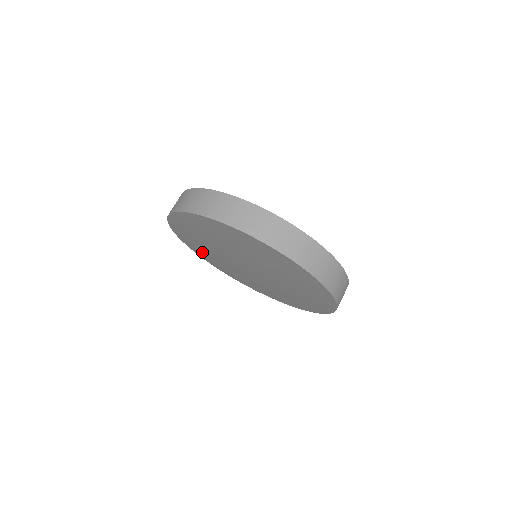
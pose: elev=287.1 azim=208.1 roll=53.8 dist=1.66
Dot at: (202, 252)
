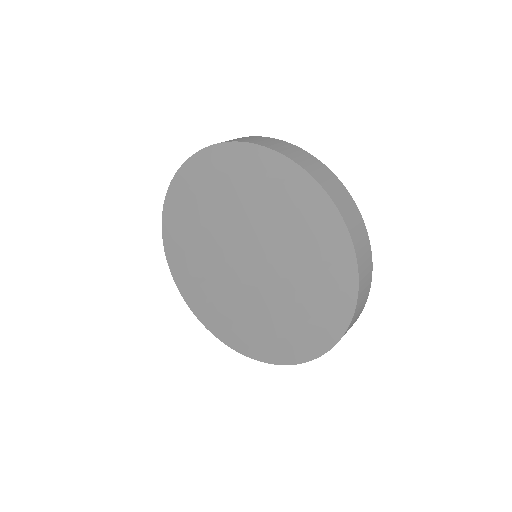
Dot at: (210, 309)
